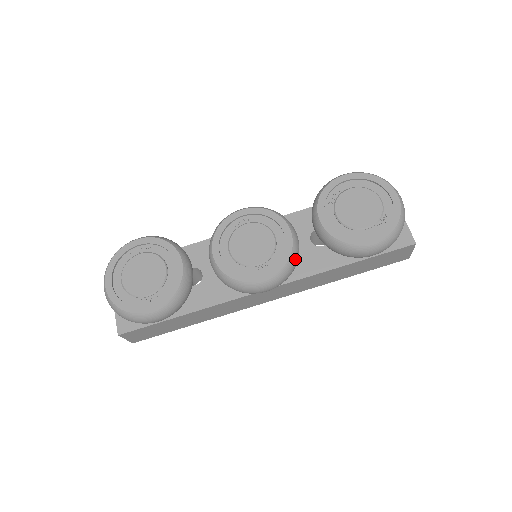
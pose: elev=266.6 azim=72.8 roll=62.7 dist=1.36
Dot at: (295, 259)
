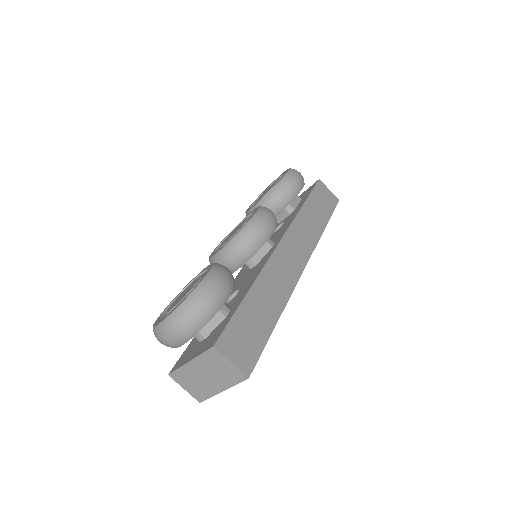
Dot at: occluded
